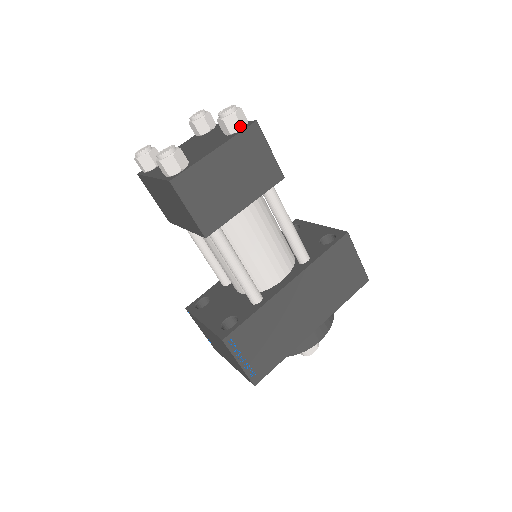
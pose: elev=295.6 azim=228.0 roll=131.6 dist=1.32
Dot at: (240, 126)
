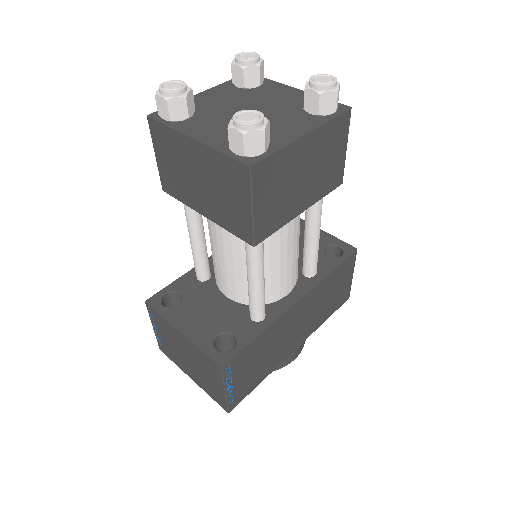
Dot at: (334, 109)
